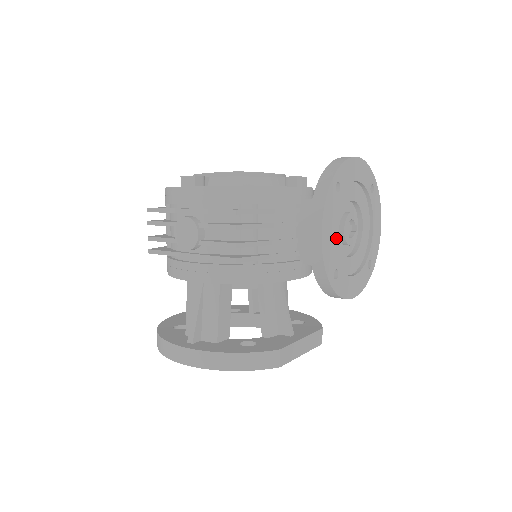
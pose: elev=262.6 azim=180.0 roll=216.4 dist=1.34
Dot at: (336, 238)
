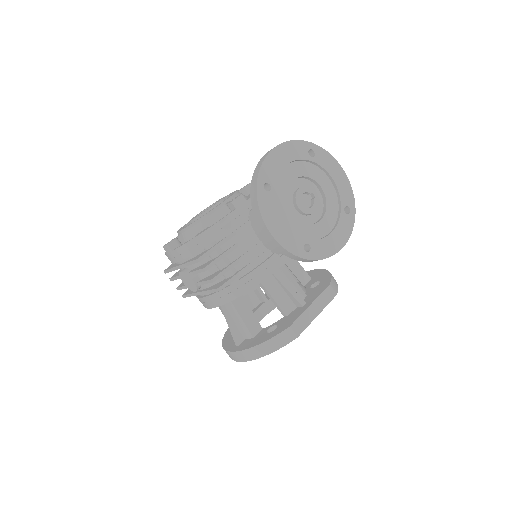
Dot at: (293, 221)
